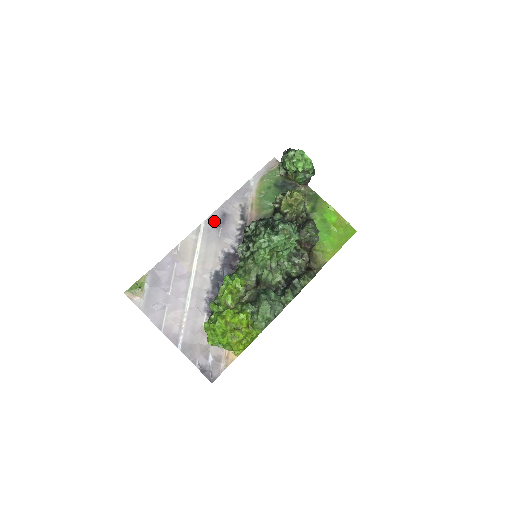
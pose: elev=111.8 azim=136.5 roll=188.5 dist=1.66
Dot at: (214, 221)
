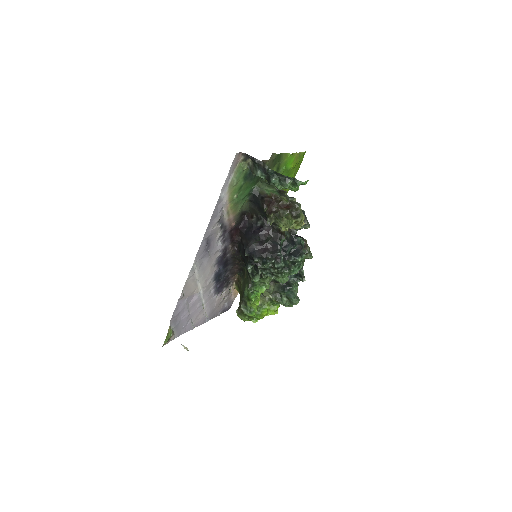
Dot at: (202, 253)
